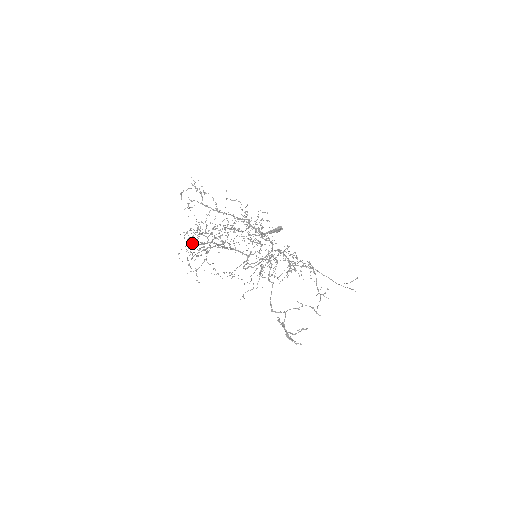
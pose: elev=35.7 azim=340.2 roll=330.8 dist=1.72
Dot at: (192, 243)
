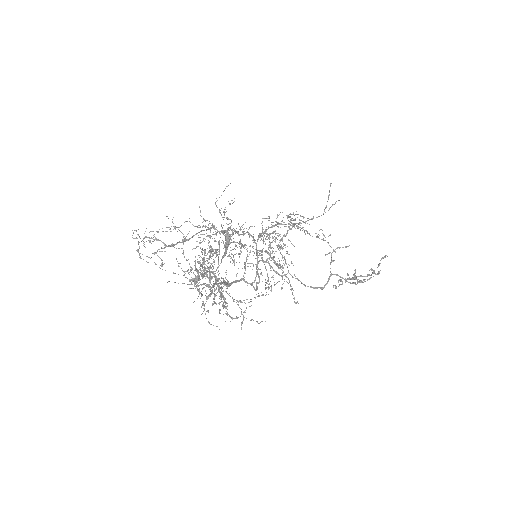
Dot at: (206, 298)
